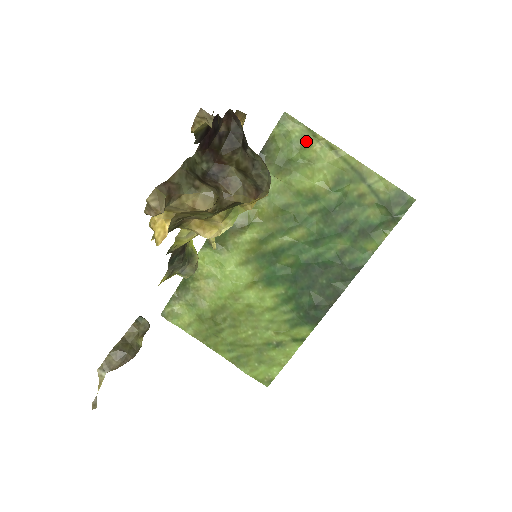
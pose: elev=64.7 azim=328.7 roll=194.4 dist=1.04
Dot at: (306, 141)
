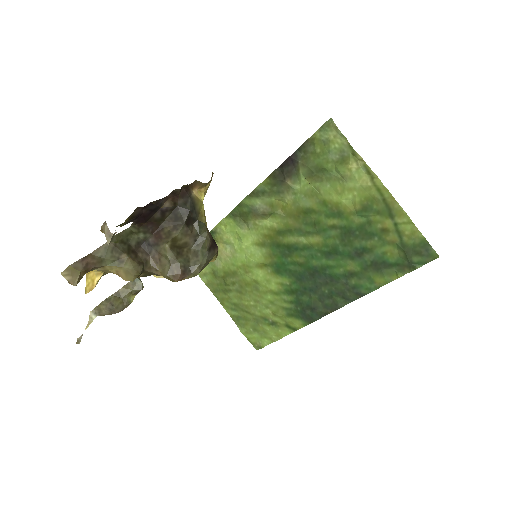
Dot at: (344, 156)
